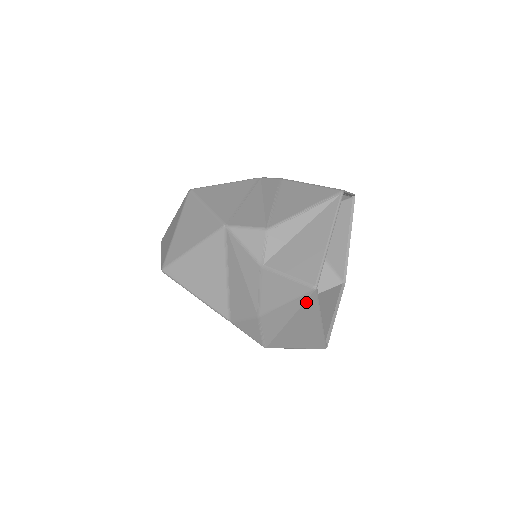
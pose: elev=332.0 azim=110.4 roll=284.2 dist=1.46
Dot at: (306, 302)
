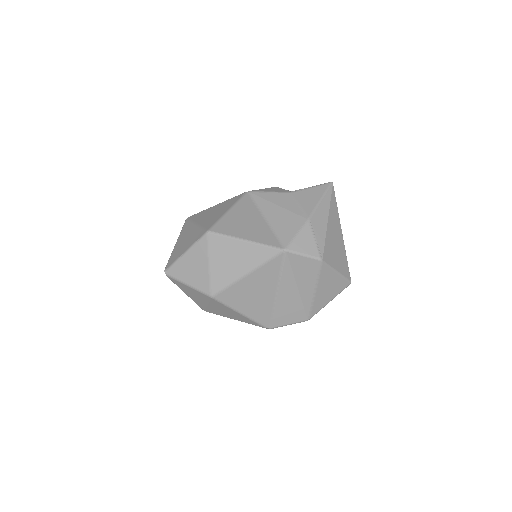
Dot at: (331, 197)
